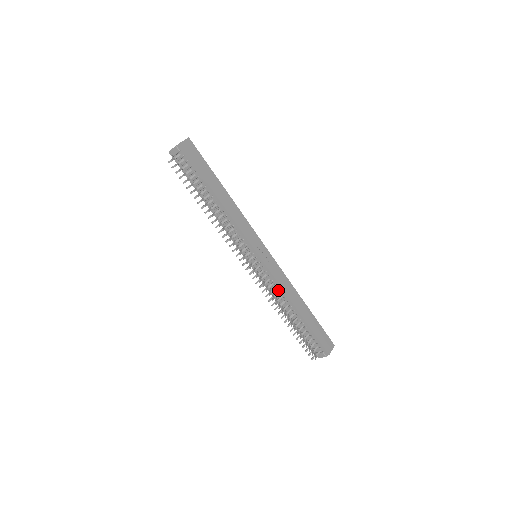
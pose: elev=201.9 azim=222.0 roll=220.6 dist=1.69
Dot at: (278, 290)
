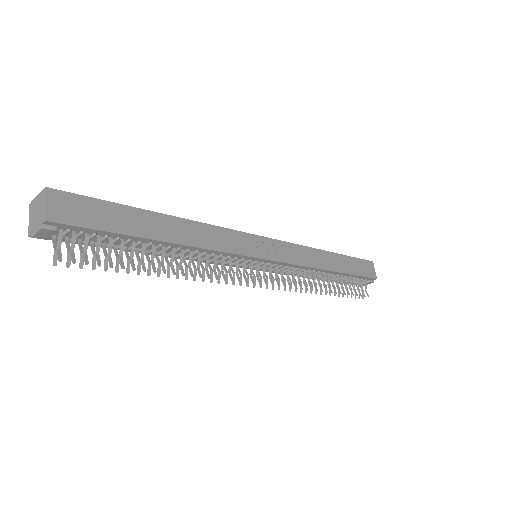
Dot at: (302, 270)
